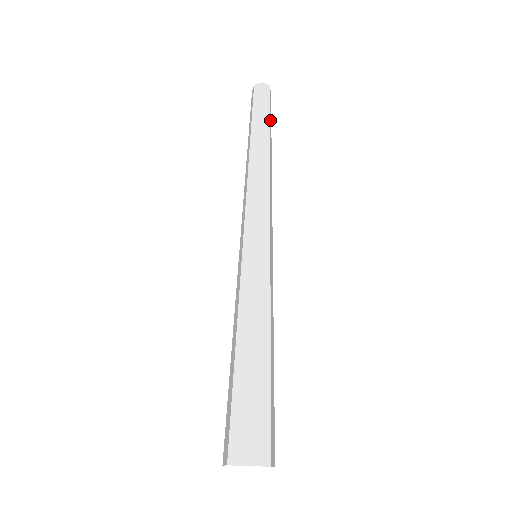
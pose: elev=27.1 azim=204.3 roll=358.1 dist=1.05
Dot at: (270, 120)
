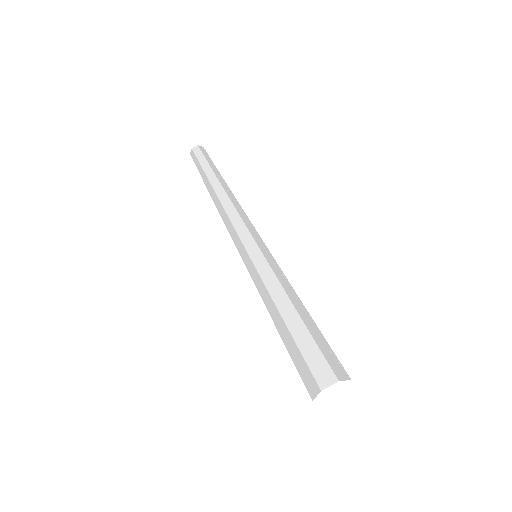
Dot at: (212, 165)
